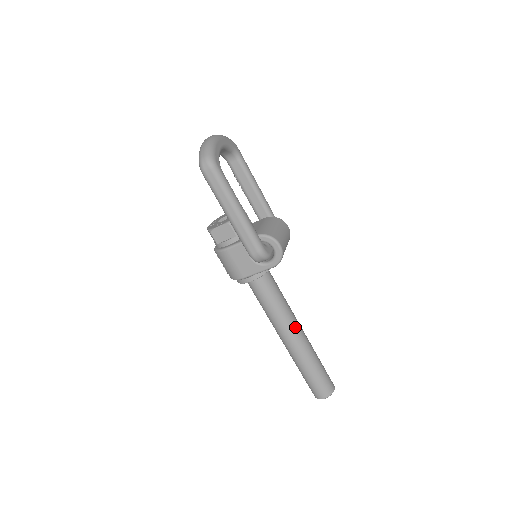
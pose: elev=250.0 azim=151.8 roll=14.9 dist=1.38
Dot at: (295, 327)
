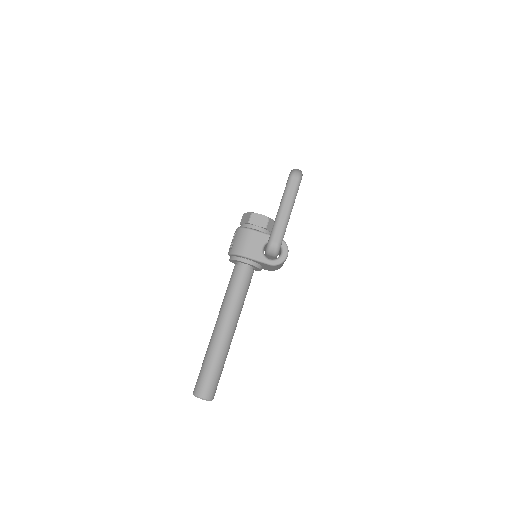
Dot at: (236, 323)
